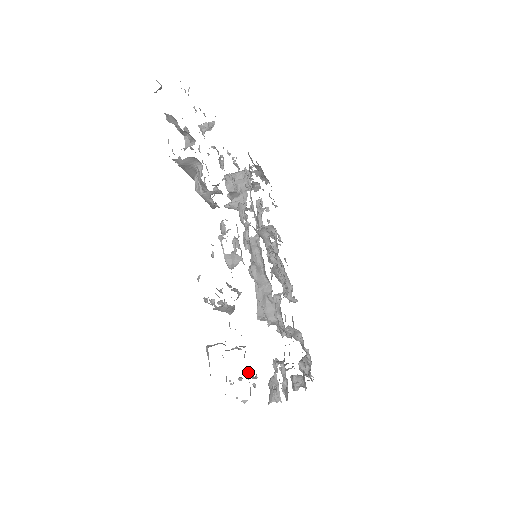
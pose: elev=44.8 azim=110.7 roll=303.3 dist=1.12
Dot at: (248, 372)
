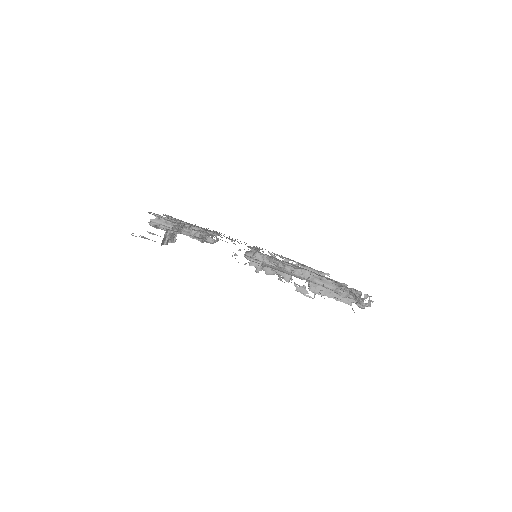
Dot at: occluded
